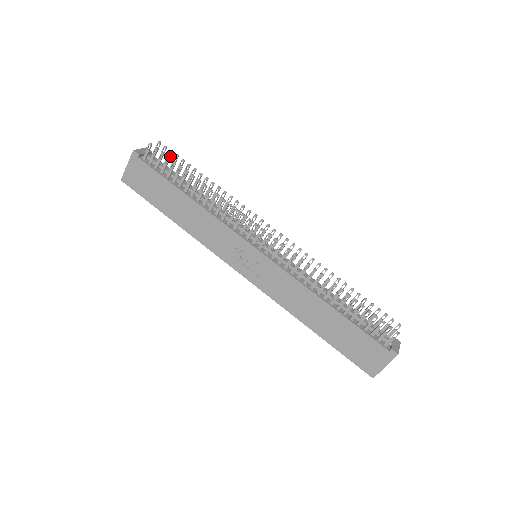
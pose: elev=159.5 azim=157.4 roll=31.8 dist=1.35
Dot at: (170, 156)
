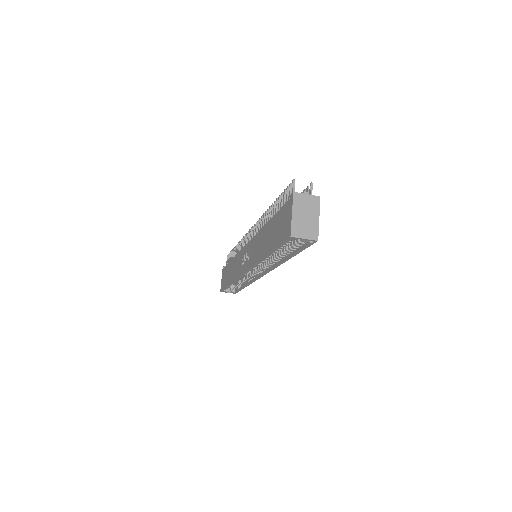
Dot at: occluded
